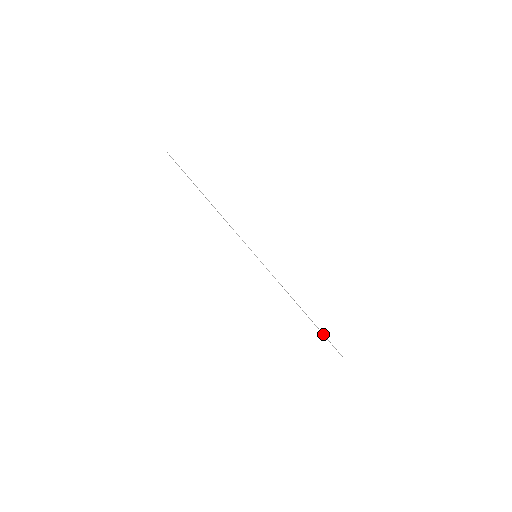
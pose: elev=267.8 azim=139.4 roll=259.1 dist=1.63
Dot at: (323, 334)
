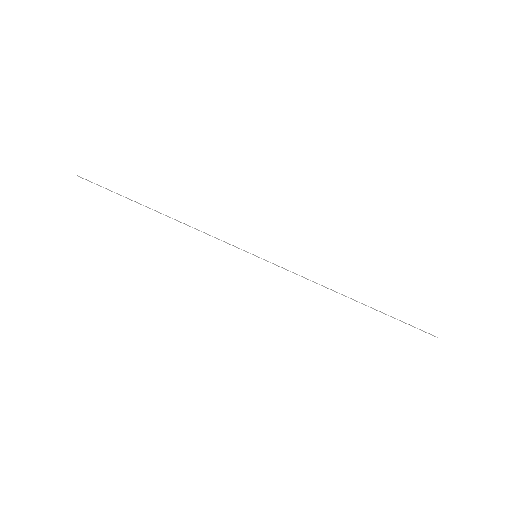
Dot at: (394, 318)
